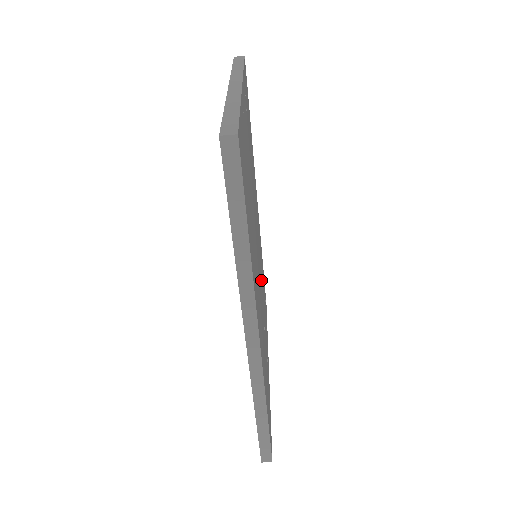
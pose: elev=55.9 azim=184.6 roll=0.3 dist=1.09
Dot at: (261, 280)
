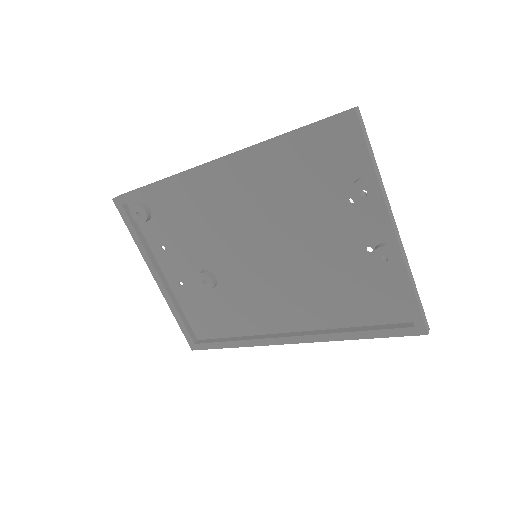
Dot at: (219, 247)
